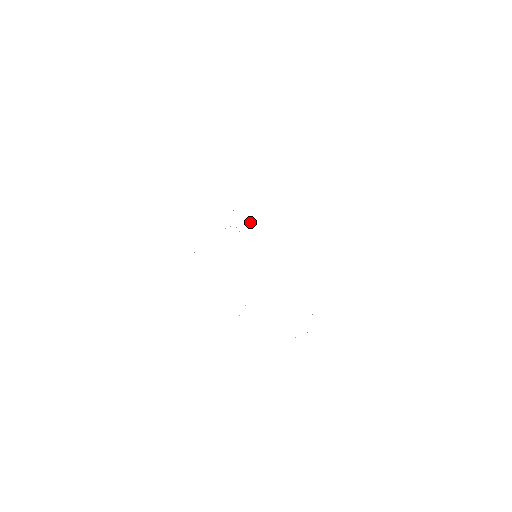
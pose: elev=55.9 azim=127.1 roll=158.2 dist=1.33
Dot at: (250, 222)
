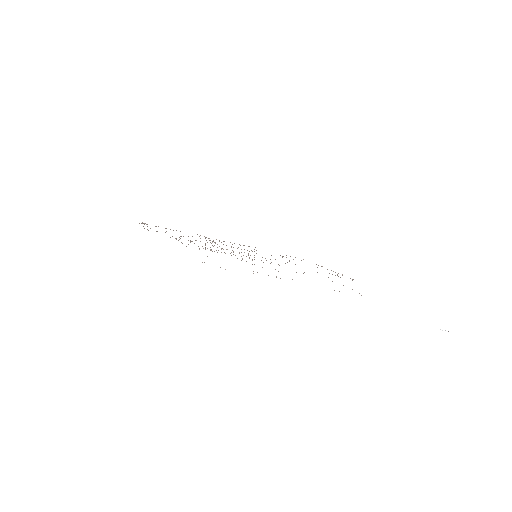
Dot at: (212, 241)
